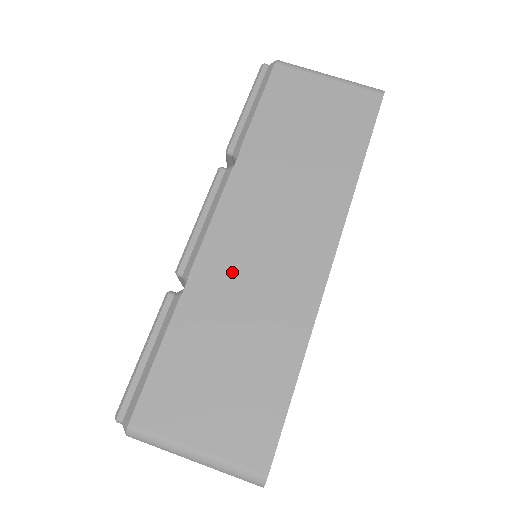
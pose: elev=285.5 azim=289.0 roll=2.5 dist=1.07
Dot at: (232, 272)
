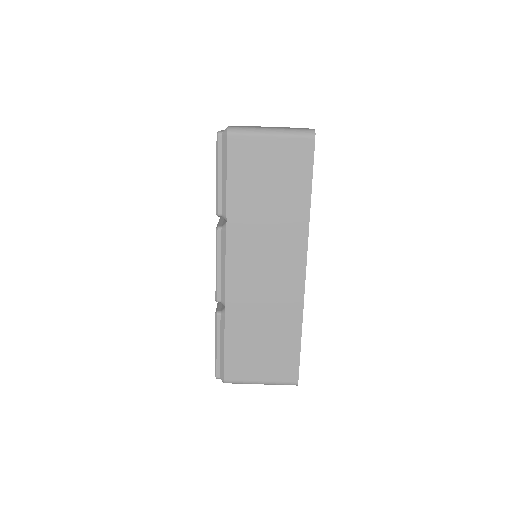
Dot at: (249, 296)
